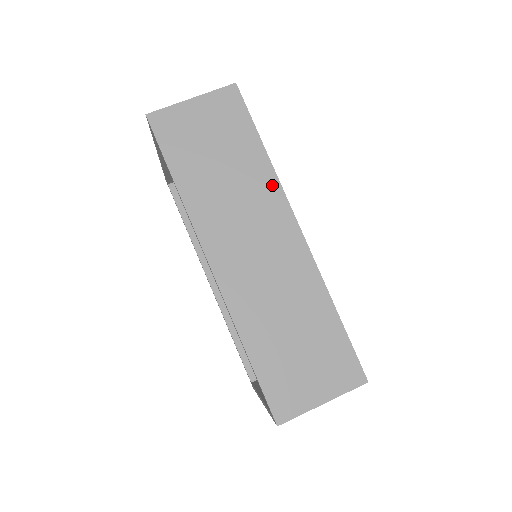
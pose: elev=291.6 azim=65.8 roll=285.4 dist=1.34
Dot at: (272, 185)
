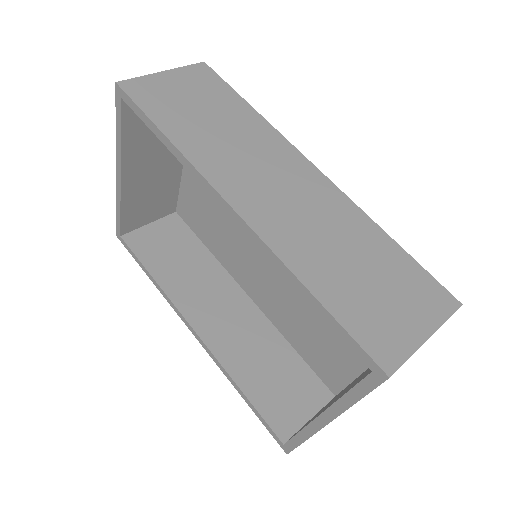
Dot at: (271, 134)
